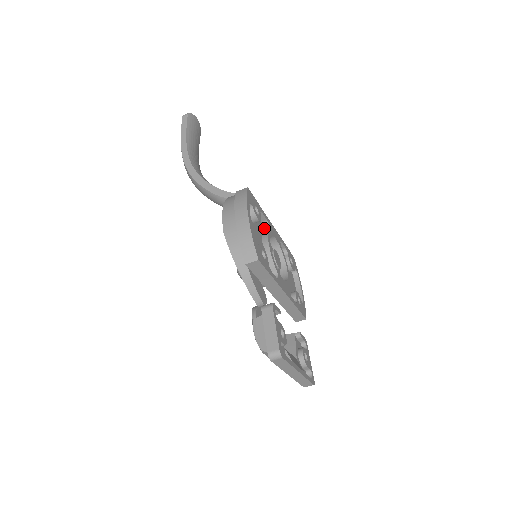
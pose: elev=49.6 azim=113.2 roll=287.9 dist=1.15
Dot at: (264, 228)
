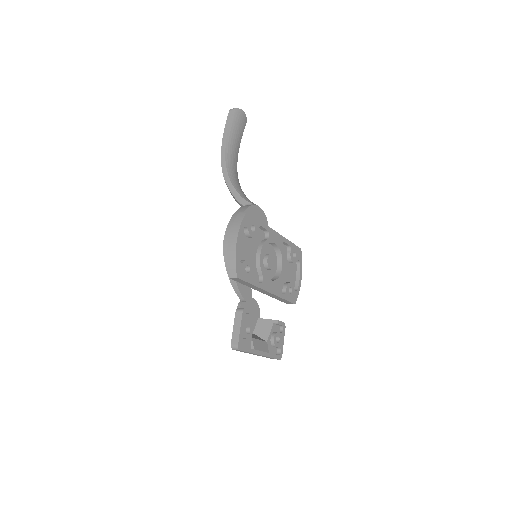
Dot at: (265, 236)
